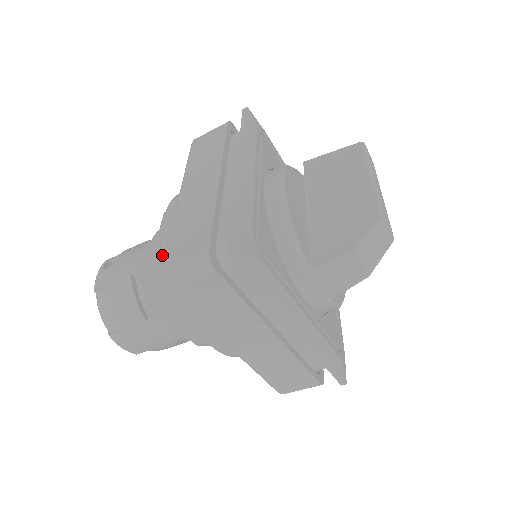
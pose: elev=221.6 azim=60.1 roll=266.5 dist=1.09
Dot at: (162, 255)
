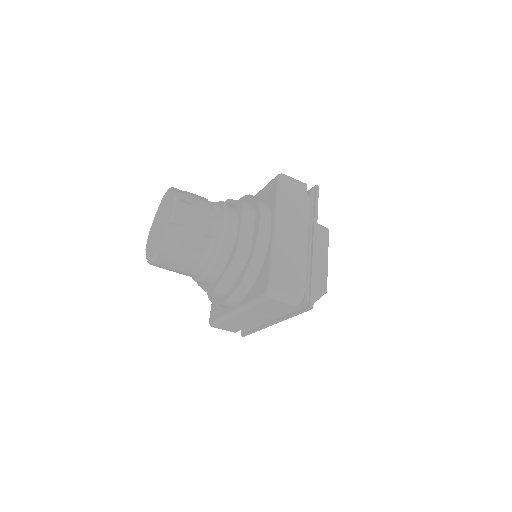
Dot at: (245, 250)
